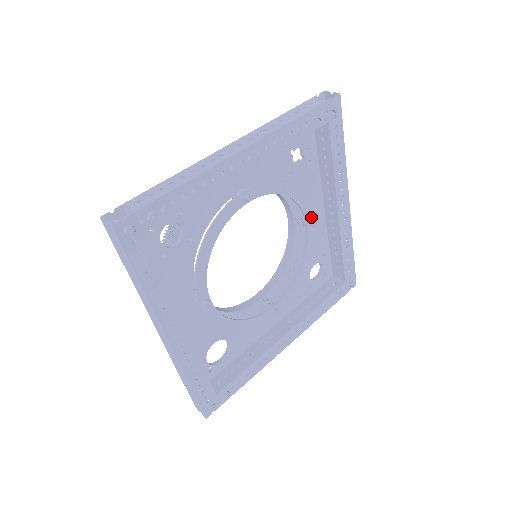
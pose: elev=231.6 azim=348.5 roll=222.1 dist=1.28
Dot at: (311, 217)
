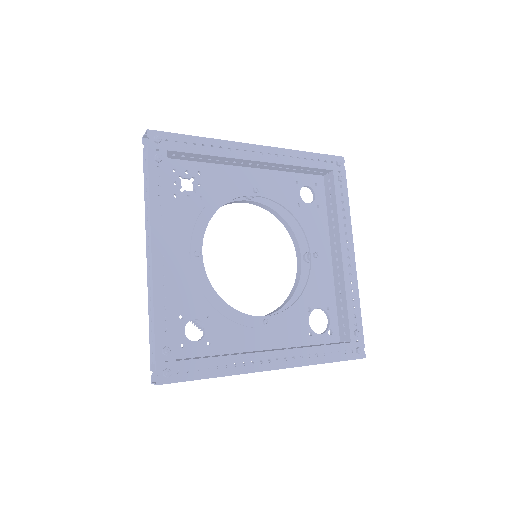
Dot at: (250, 189)
